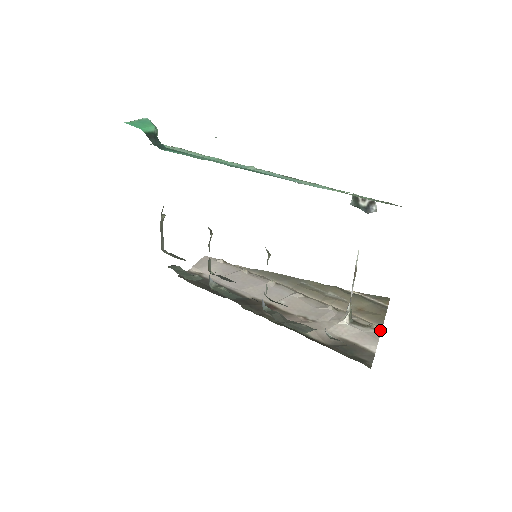
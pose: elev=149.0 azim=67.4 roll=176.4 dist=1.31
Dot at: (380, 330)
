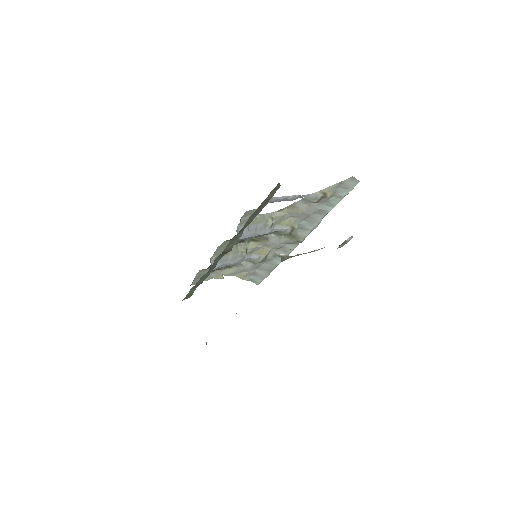
Dot at: occluded
